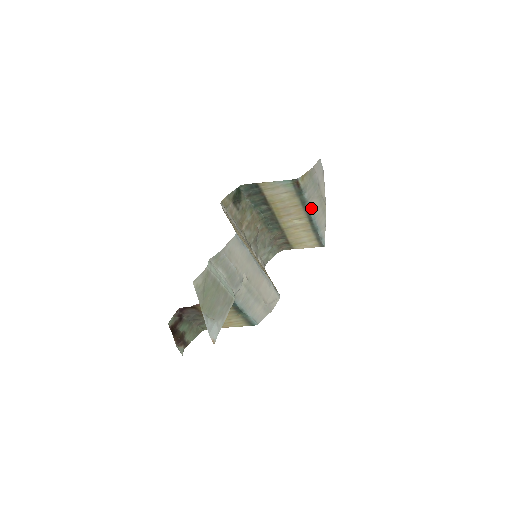
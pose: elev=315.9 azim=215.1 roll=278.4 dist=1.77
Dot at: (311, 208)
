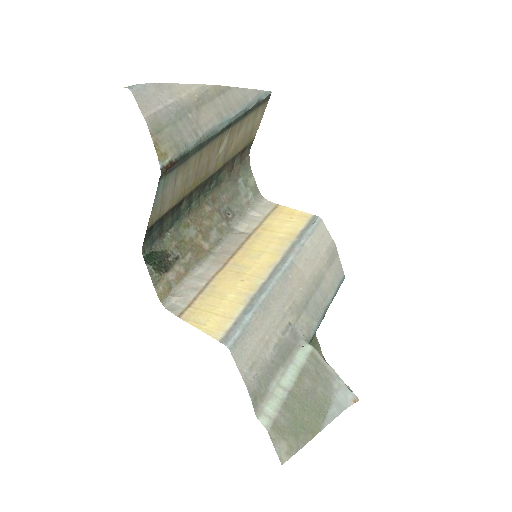
Dot at: (212, 128)
